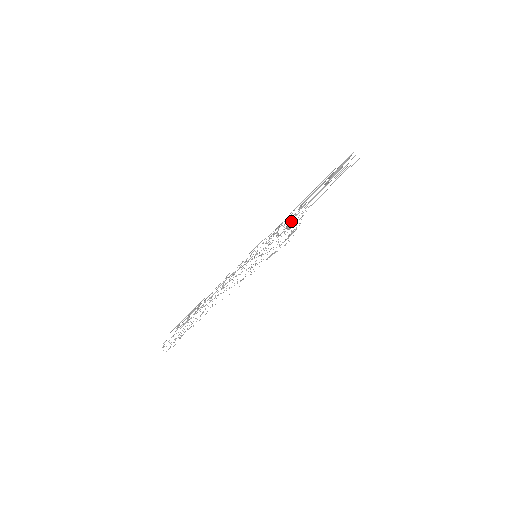
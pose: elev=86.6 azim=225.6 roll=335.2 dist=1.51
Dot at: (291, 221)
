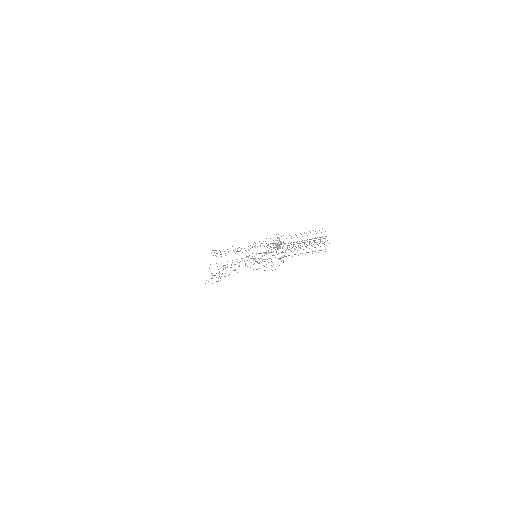
Dot at: occluded
